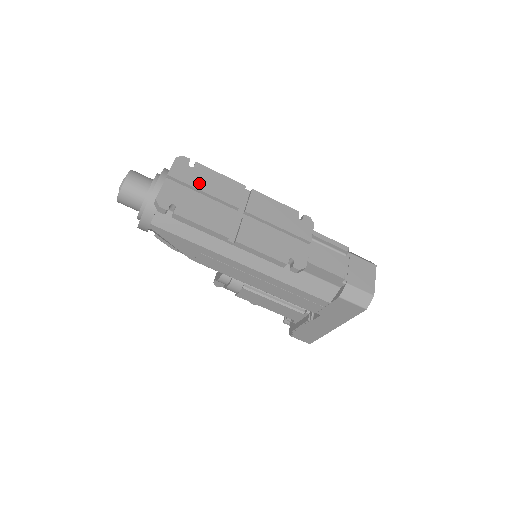
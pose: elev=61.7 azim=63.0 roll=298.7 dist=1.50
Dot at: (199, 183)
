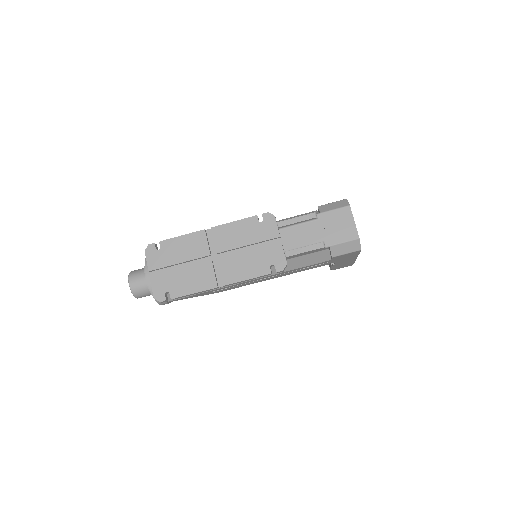
Dot at: (172, 259)
